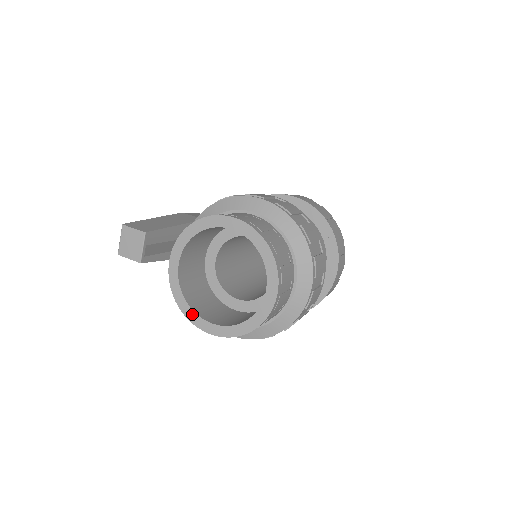
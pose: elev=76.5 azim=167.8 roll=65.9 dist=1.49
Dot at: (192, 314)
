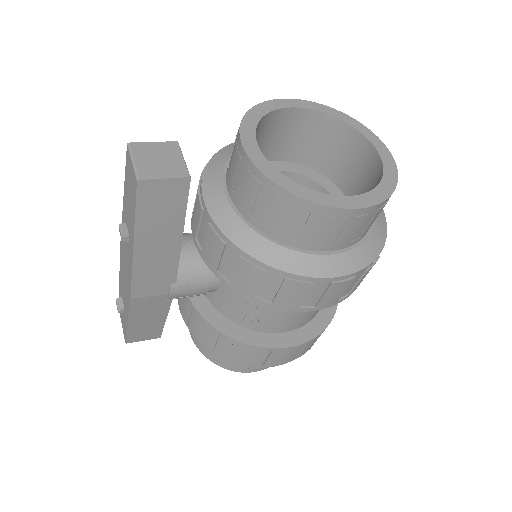
Dot at: (320, 196)
